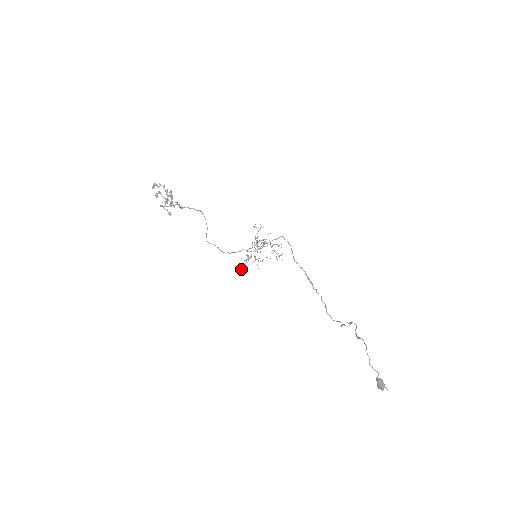
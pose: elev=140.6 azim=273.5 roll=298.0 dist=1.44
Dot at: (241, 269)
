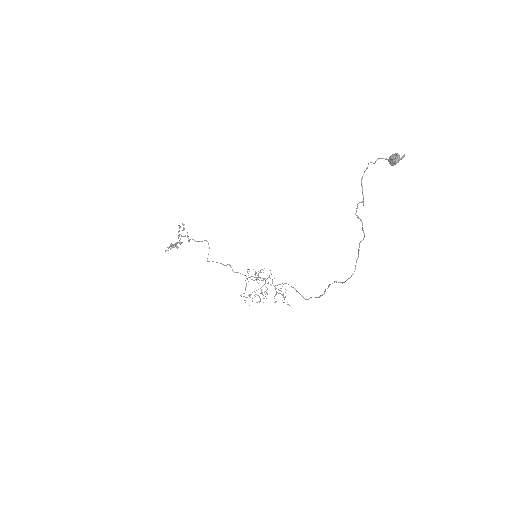
Dot at: (241, 296)
